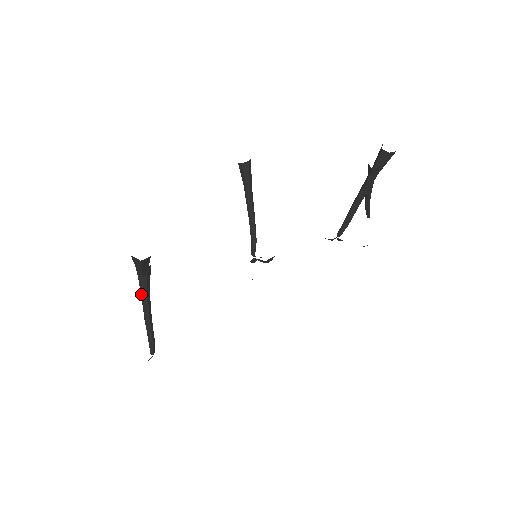
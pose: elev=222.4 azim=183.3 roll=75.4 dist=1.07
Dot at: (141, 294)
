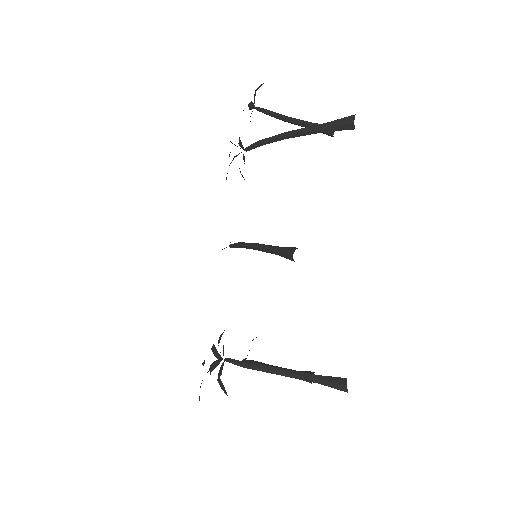
Dot at: occluded
